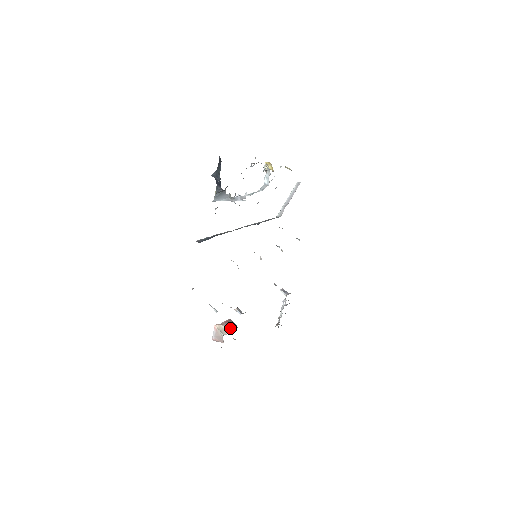
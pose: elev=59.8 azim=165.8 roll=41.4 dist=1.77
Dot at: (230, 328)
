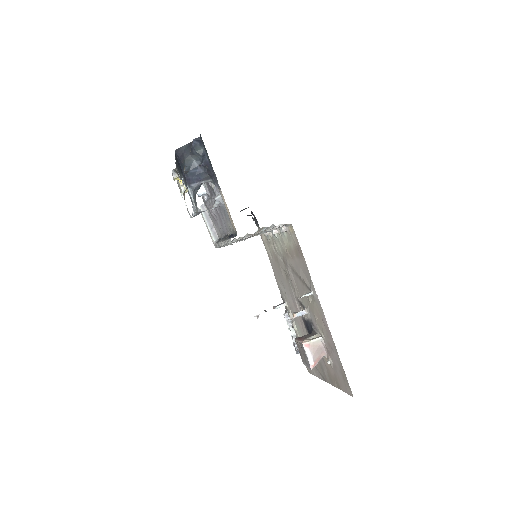
Dot at: (311, 336)
